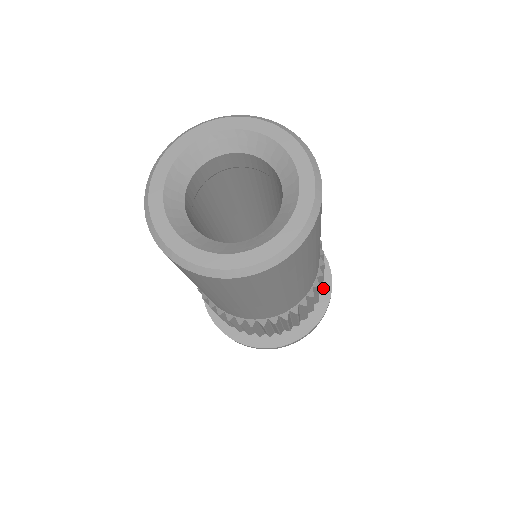
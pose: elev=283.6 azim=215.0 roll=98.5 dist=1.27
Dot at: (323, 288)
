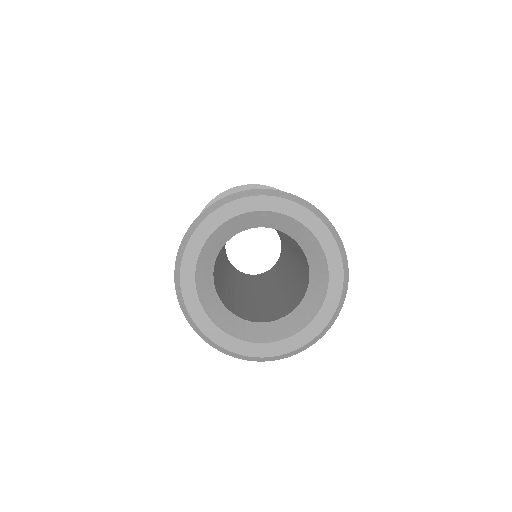
Dot at: occluded
